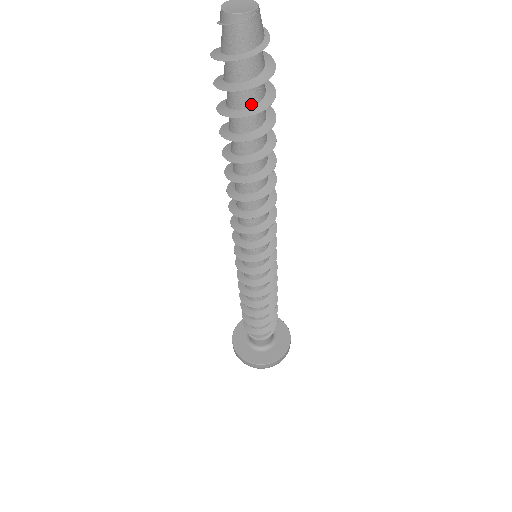
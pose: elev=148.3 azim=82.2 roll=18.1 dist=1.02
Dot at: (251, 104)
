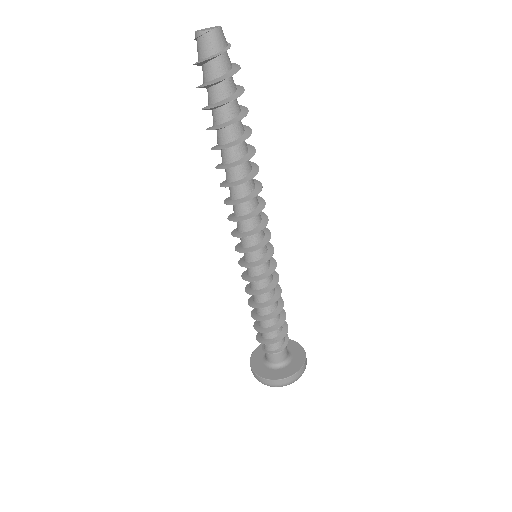
Dot at: (212, 102)
